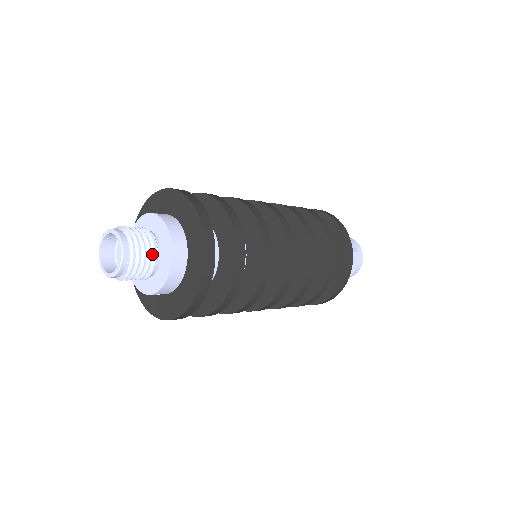
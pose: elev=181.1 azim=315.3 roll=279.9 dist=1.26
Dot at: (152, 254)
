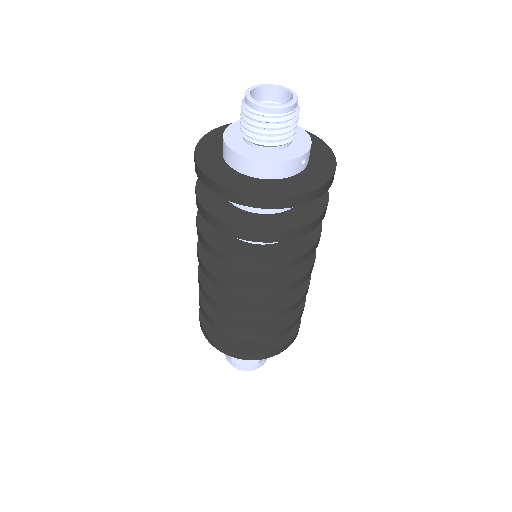
Dot at: occluded
